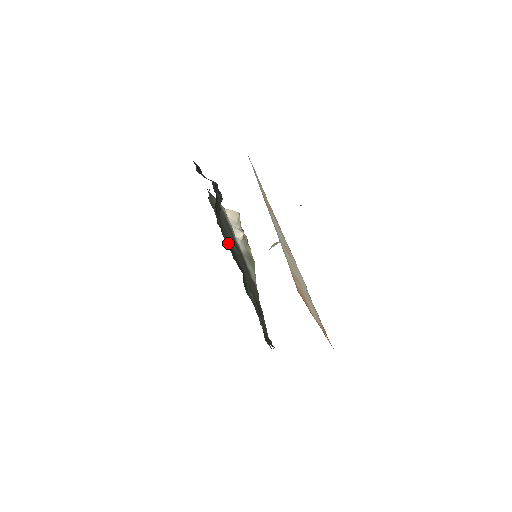
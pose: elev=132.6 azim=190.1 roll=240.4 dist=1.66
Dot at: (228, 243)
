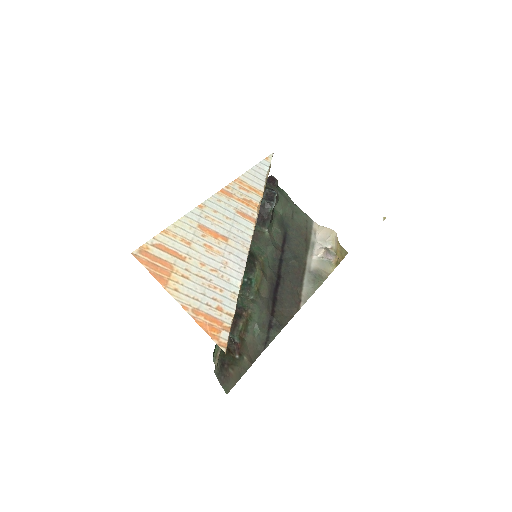
Dot at: (266, 249)
